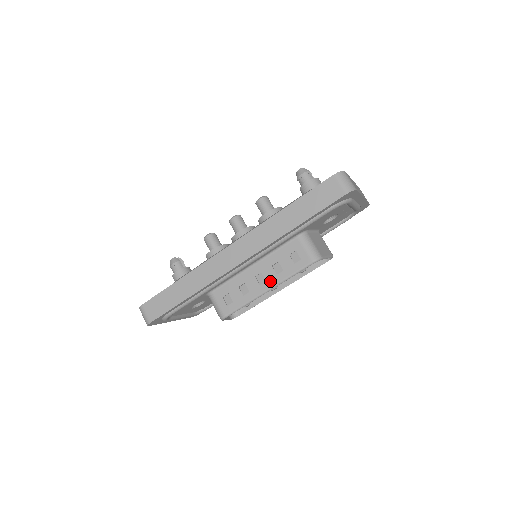
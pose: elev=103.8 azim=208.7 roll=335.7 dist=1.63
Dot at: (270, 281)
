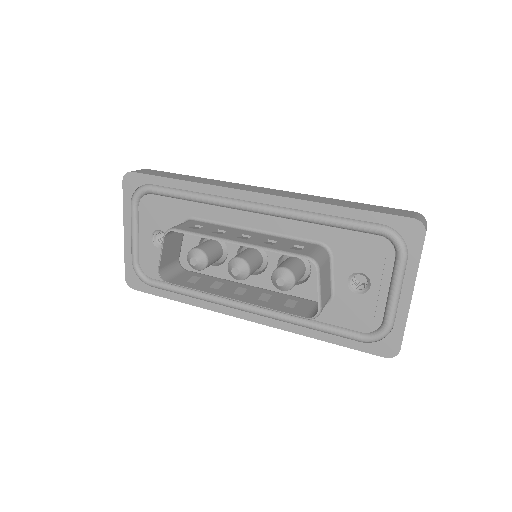
Dot at: (250, 241)
